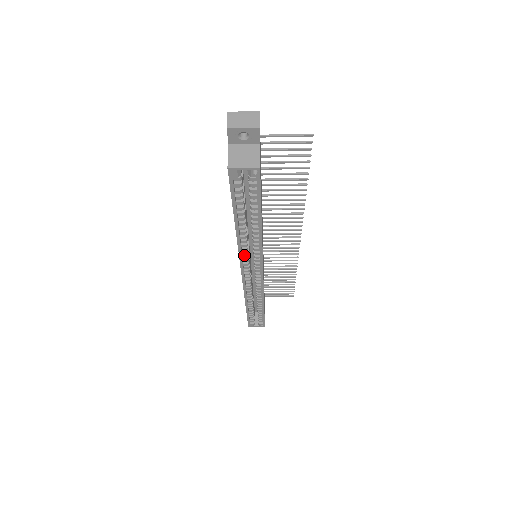
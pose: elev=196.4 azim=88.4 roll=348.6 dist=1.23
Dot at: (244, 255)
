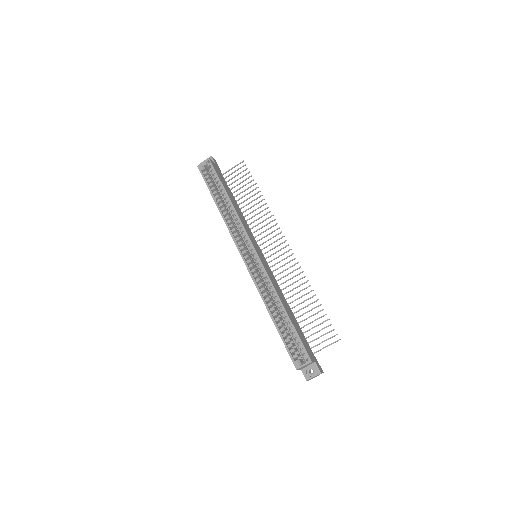
Dot at: (236, 238)
